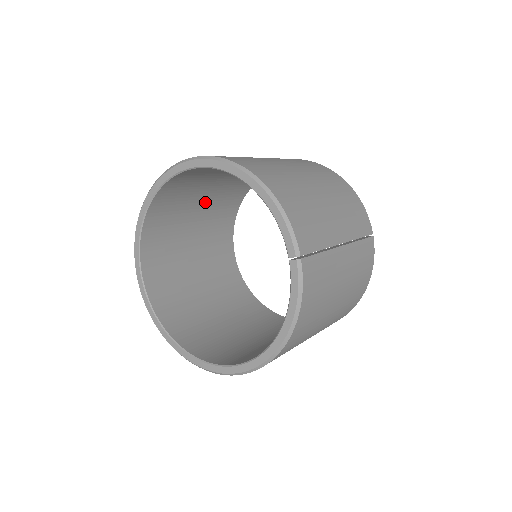
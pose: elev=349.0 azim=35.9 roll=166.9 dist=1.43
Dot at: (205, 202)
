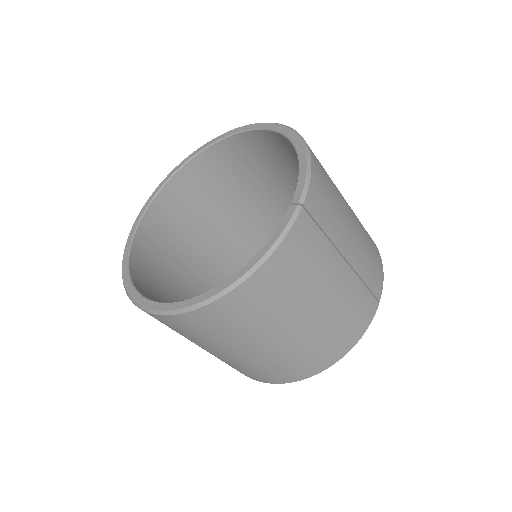
Dot at: (240, 206)
